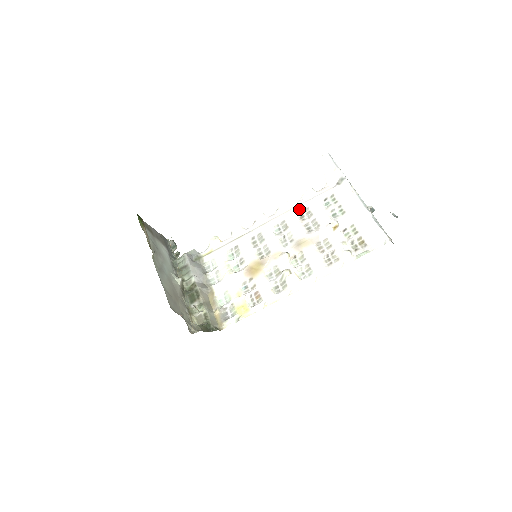
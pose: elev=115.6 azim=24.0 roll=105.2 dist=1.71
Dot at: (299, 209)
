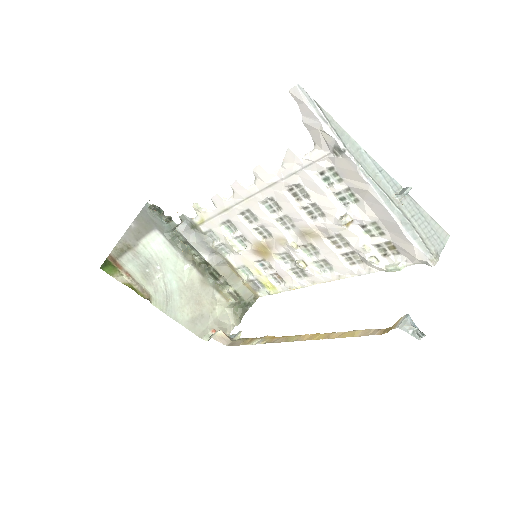
Dot at: (286, 185)
